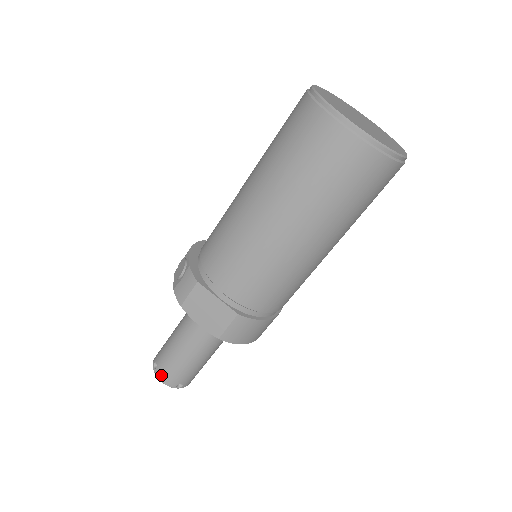
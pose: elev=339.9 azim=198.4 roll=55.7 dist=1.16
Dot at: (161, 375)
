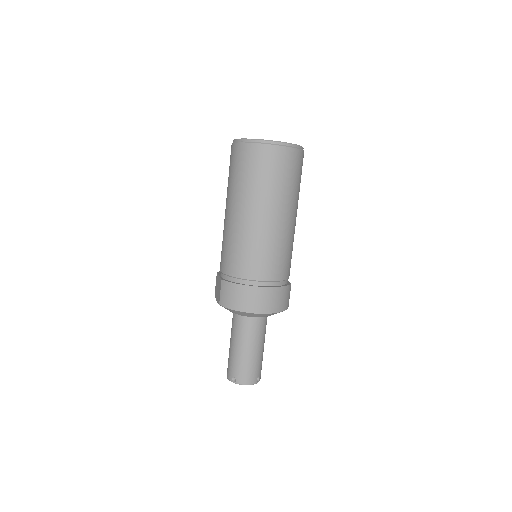
Dot at: (227, 371)
